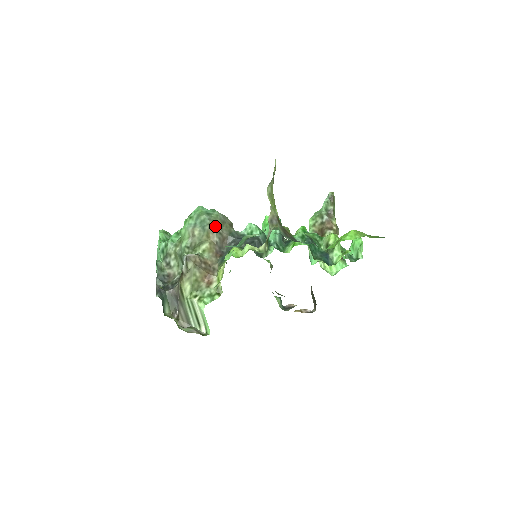
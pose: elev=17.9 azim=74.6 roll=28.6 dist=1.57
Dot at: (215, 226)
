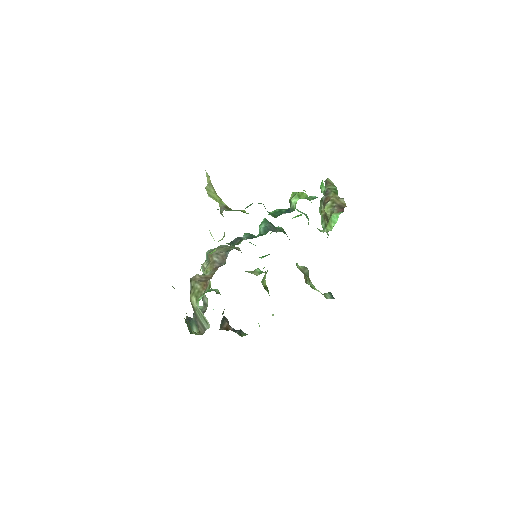
Dot at: (213, 252)
